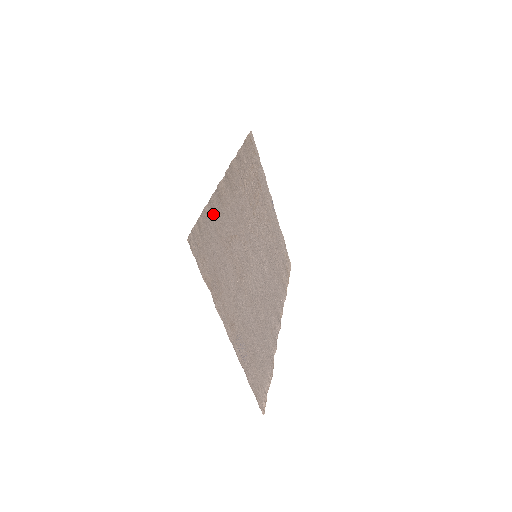
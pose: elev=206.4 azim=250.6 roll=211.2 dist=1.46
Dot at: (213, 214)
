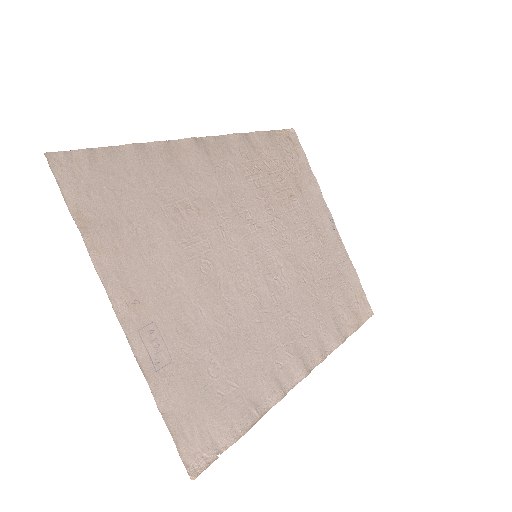
Dot at: (142, 161)
